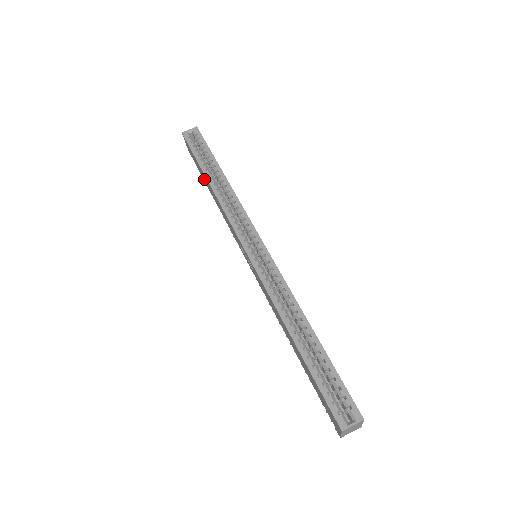
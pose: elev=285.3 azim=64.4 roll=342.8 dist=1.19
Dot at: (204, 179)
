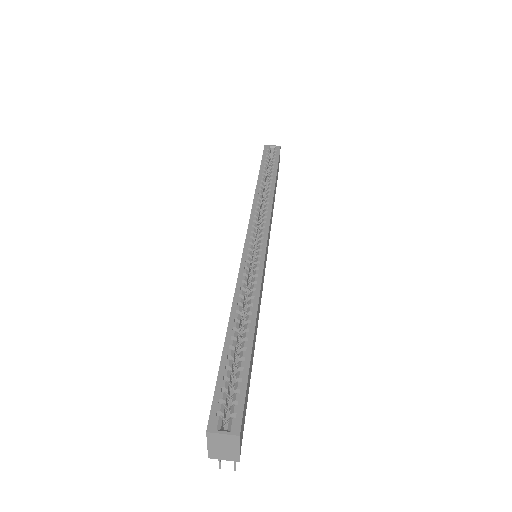
Dot at: occluded
